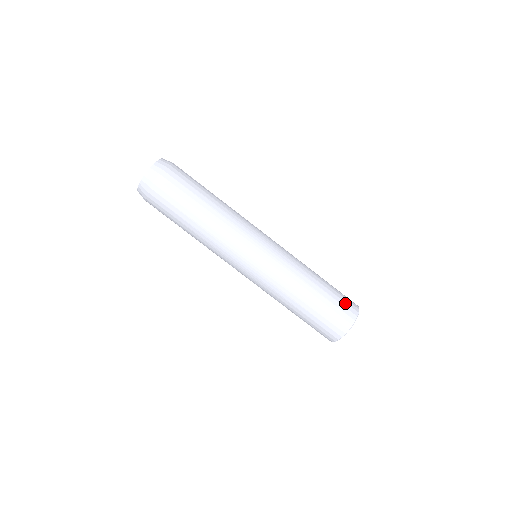
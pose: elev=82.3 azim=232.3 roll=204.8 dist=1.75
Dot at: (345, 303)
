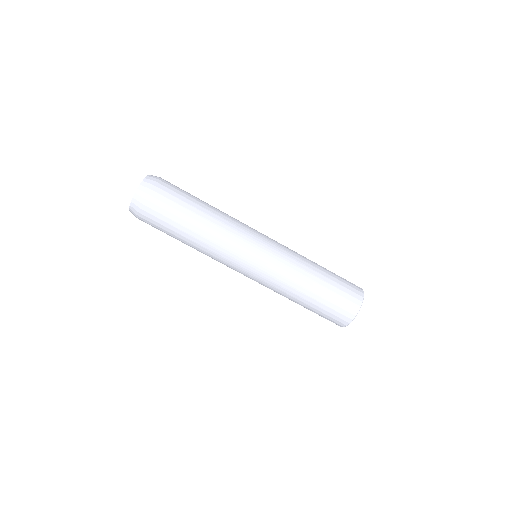
Dot at: (349, 284)
